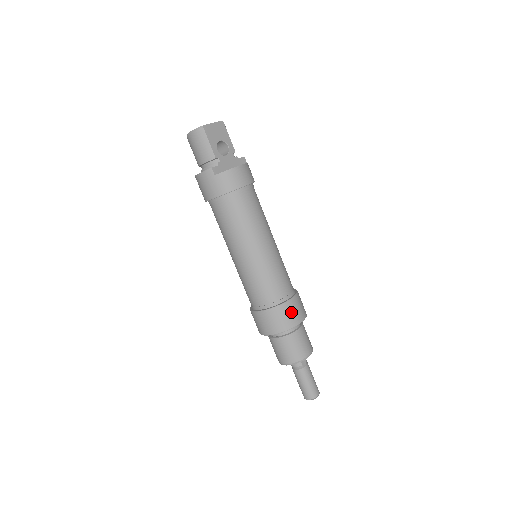
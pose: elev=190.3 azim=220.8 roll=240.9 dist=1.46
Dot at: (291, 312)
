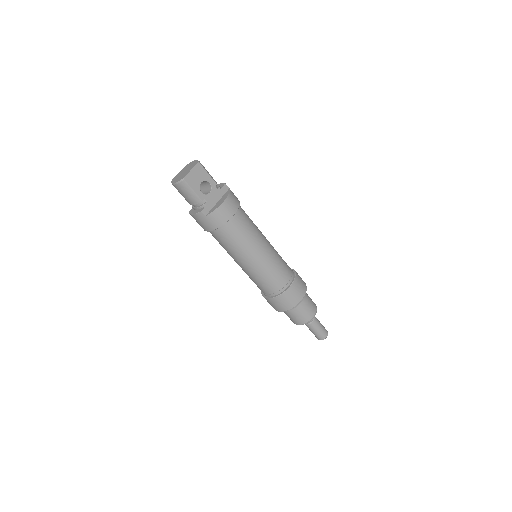
Dot at: (293, 294)
